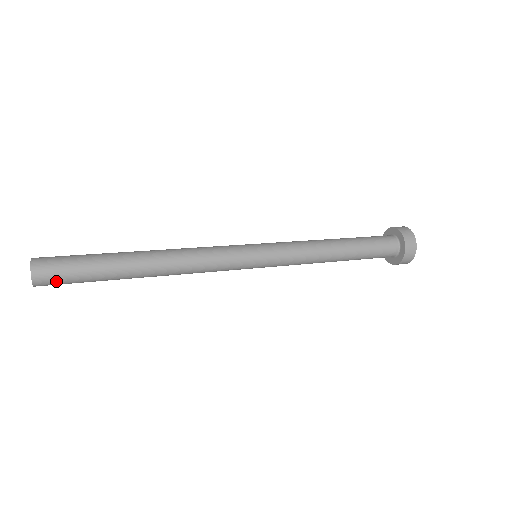
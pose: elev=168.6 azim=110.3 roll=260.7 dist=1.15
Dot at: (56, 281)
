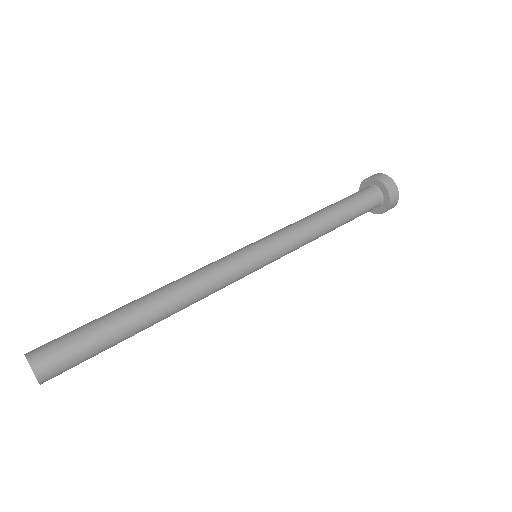
Dot at: (62, 365)
